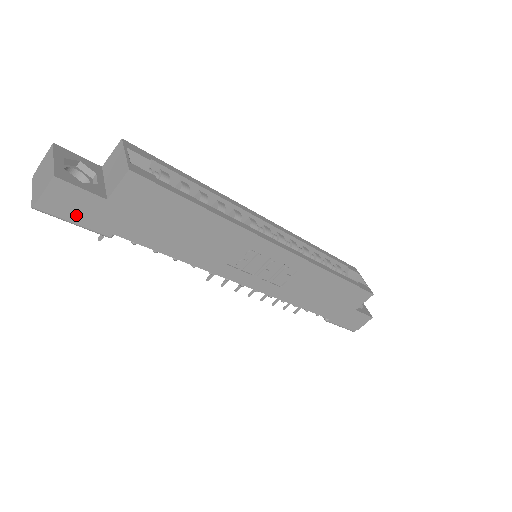
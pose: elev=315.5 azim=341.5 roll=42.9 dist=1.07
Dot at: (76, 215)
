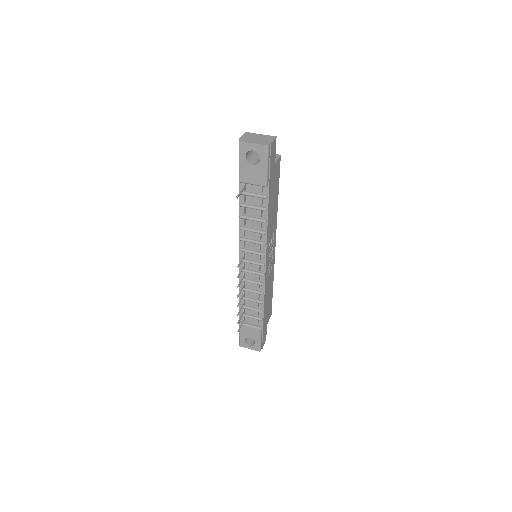
Dot at: (271, 162)
